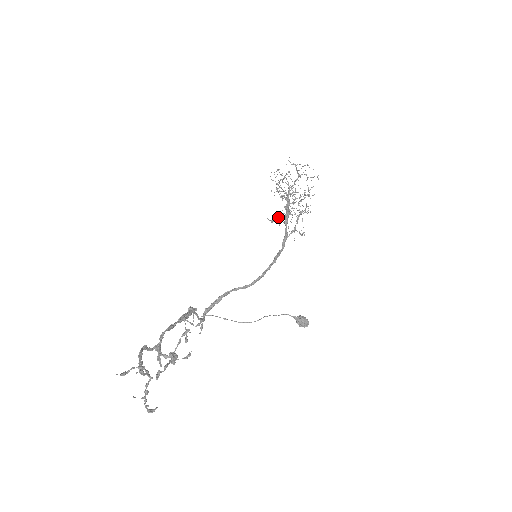
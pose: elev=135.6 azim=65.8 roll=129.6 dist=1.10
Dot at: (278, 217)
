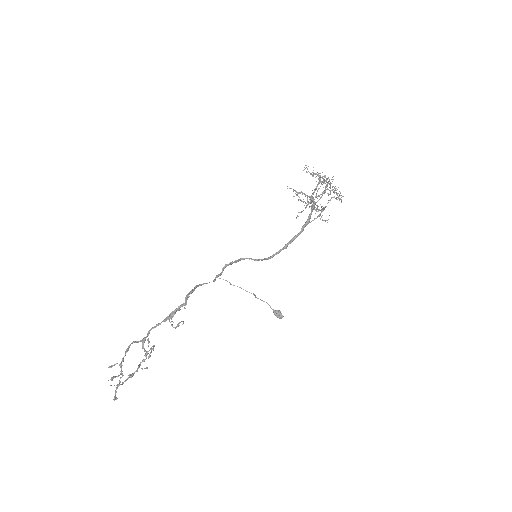
Dot at: occluded
